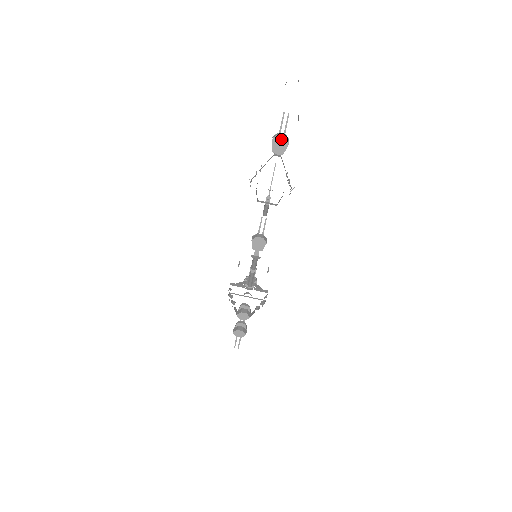
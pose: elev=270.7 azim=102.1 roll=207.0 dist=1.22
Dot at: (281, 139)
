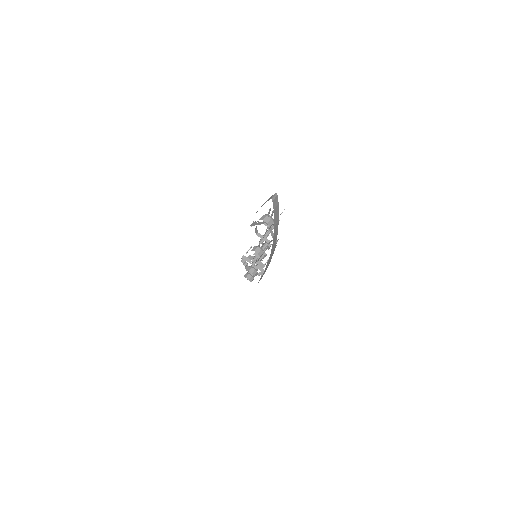
Dot at: (268, 219)
